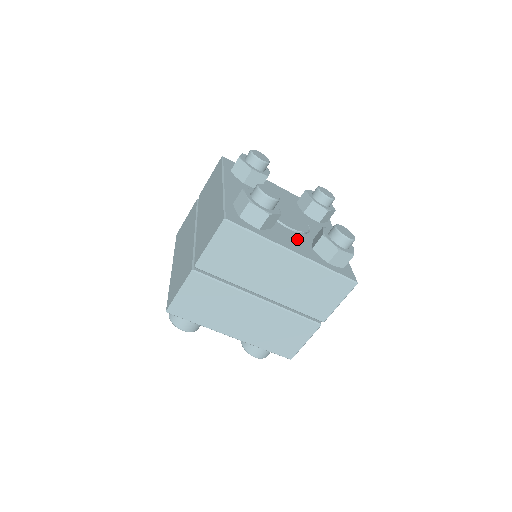
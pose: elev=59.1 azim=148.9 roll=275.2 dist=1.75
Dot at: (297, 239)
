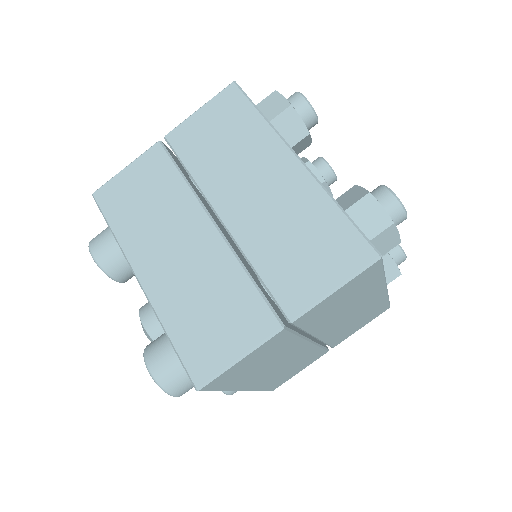
Dot at: occluded
